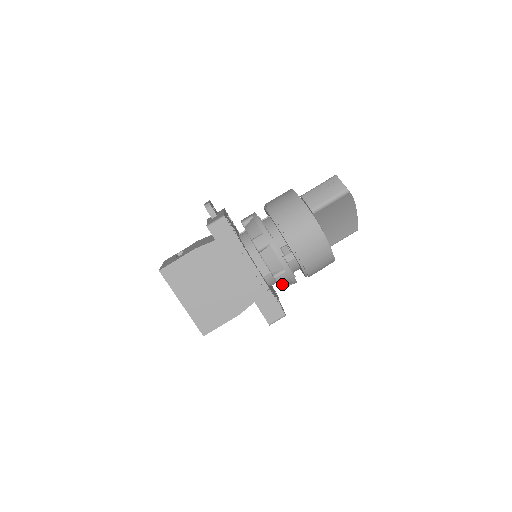
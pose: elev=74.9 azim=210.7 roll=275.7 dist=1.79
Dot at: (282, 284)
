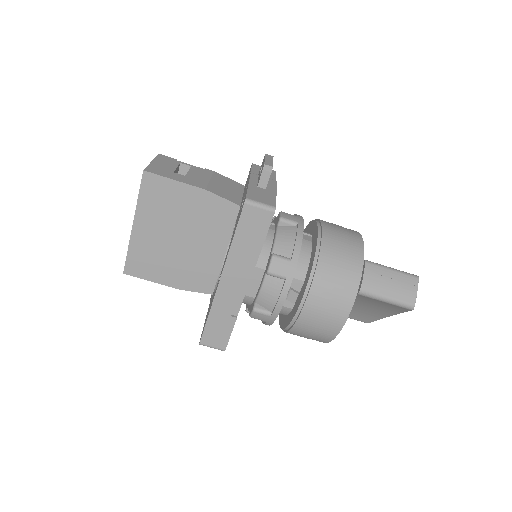
Dot at: occluded
